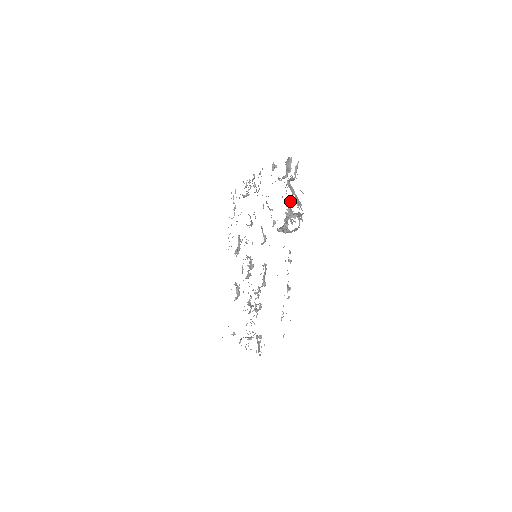
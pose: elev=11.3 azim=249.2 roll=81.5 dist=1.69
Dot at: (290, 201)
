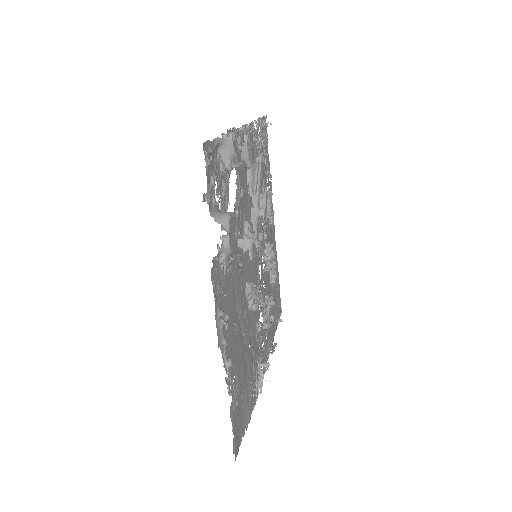
Dot at: occluded
